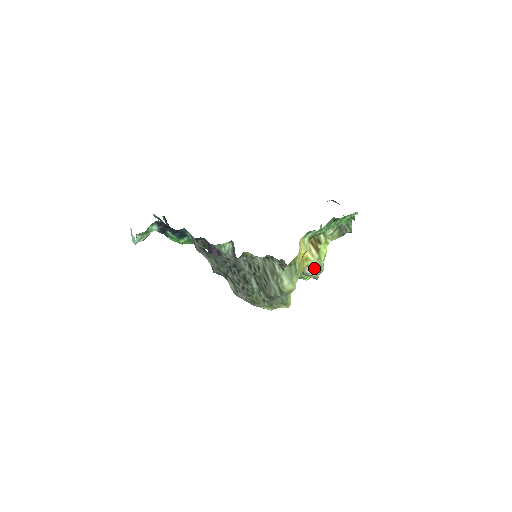
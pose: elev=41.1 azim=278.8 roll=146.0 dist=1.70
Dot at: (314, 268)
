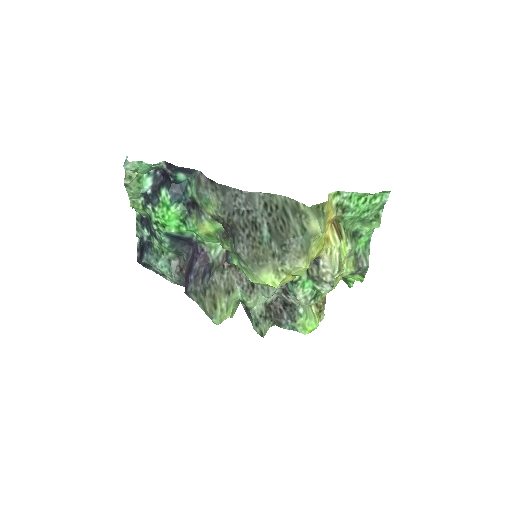
Dot at: (334, 259)
